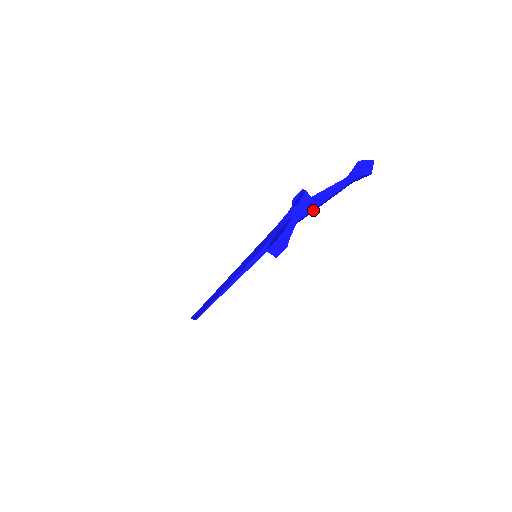
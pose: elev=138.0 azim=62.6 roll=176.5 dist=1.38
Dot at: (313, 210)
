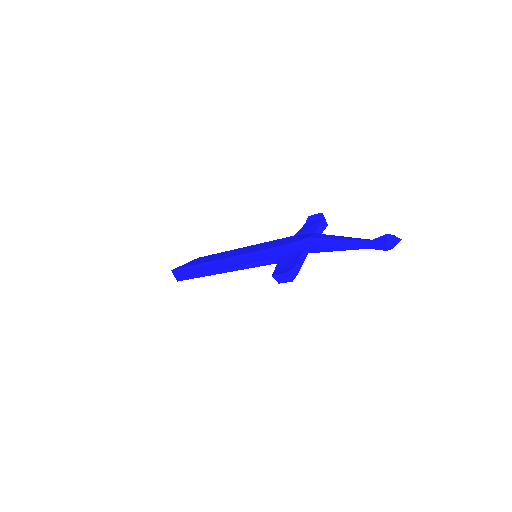
Dot at: (327, 251)
